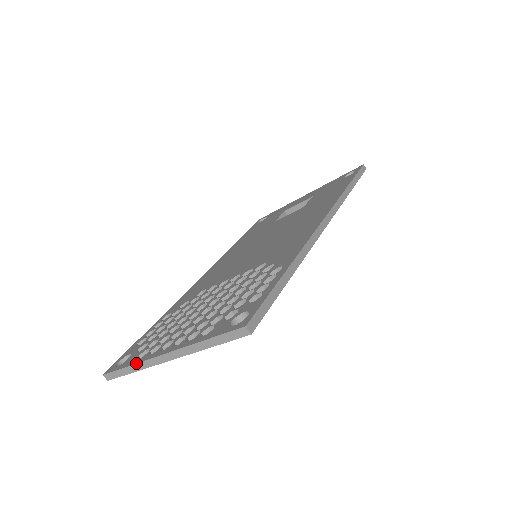
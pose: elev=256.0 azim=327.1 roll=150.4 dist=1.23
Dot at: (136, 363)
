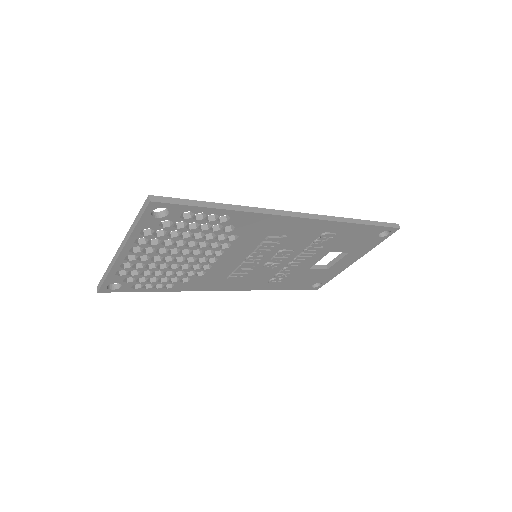
Dot at: (109, 265)
